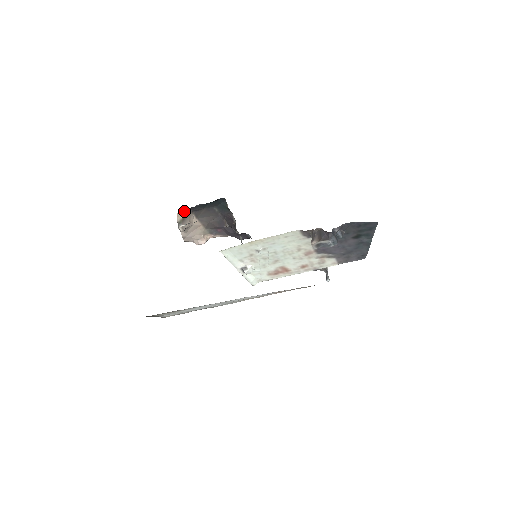
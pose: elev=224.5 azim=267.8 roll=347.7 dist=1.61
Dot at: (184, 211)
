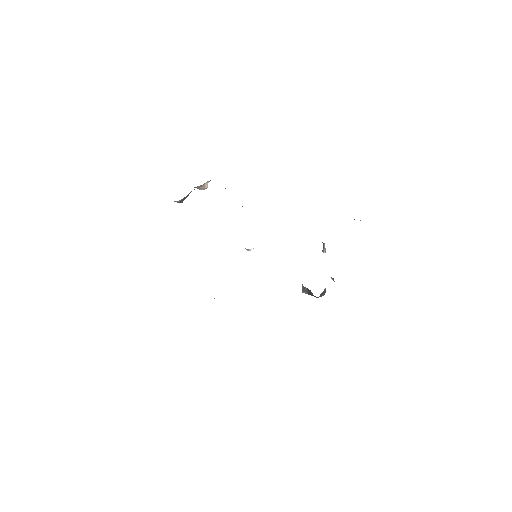
Dot at: (179, 200)
